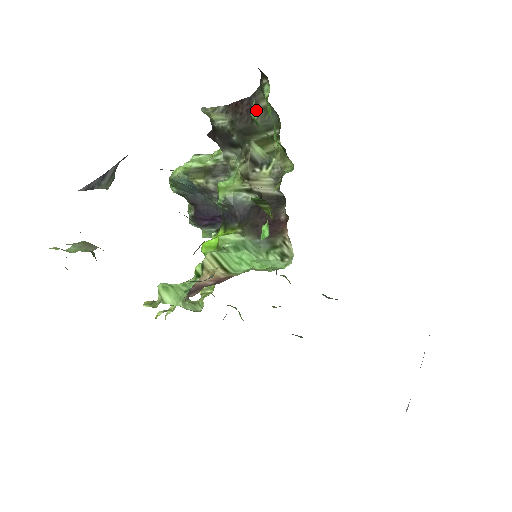
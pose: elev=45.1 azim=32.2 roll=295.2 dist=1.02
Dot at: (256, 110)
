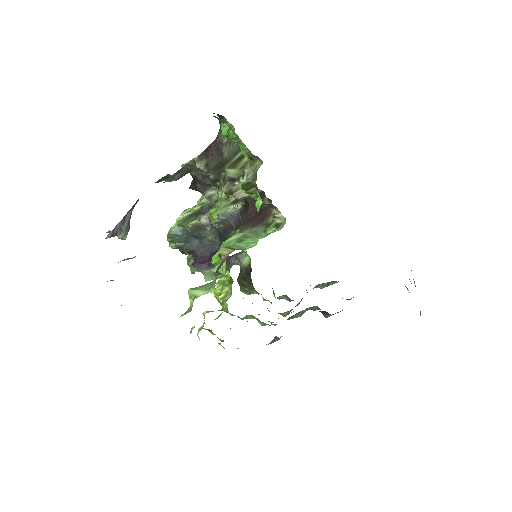
Dot at: (222, 147)
